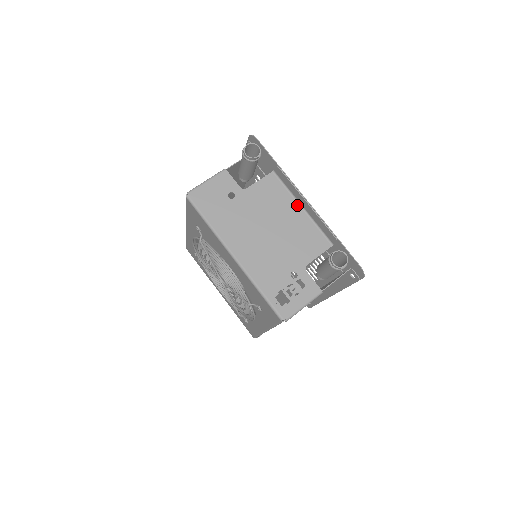
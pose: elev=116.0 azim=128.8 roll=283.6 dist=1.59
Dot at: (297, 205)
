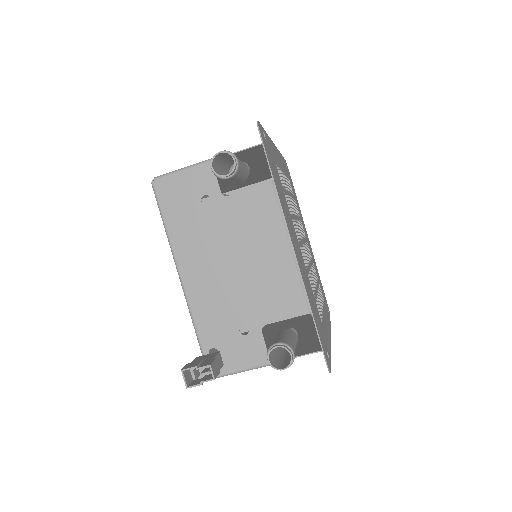
Dot at: (287, 242)
